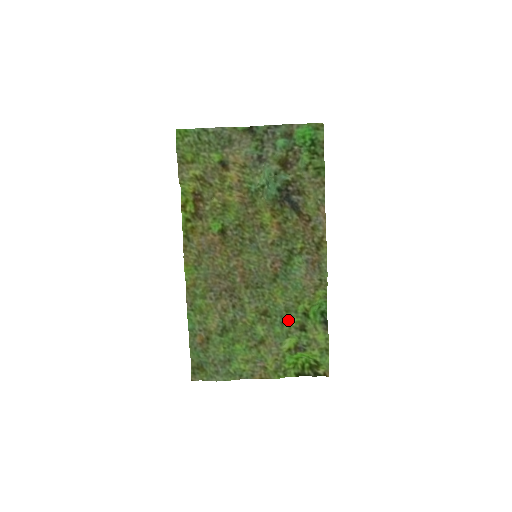
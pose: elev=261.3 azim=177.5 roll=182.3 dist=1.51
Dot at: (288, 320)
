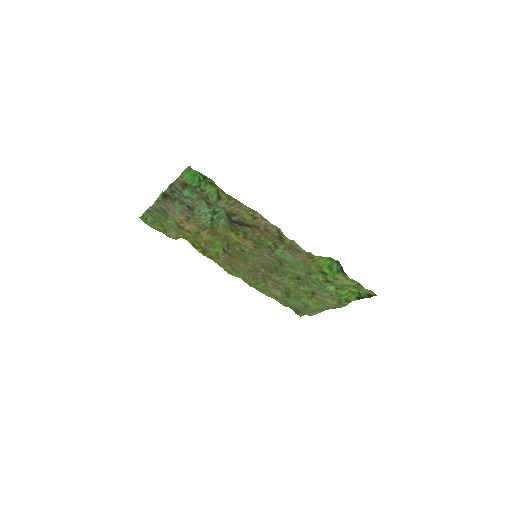
Dot at: (315, 279)
